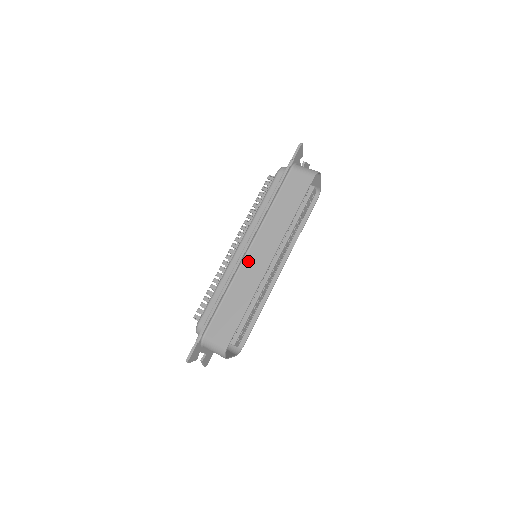
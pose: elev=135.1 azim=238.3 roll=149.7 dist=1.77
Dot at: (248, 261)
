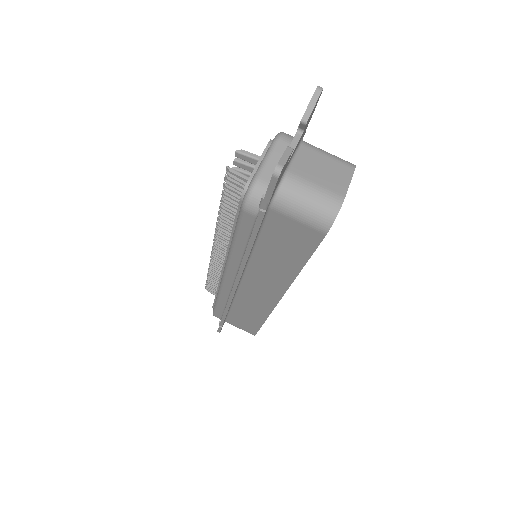
Dot at: (245, 292)
